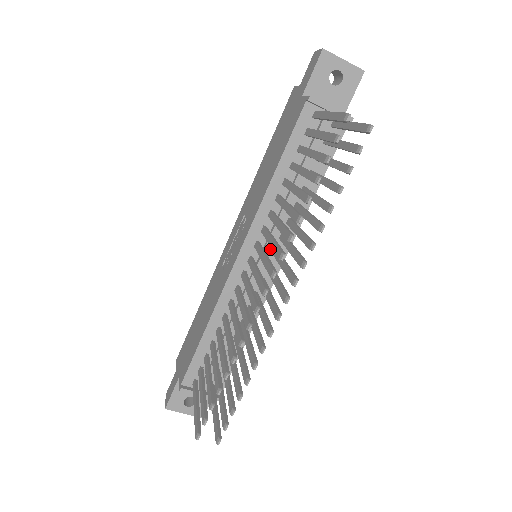
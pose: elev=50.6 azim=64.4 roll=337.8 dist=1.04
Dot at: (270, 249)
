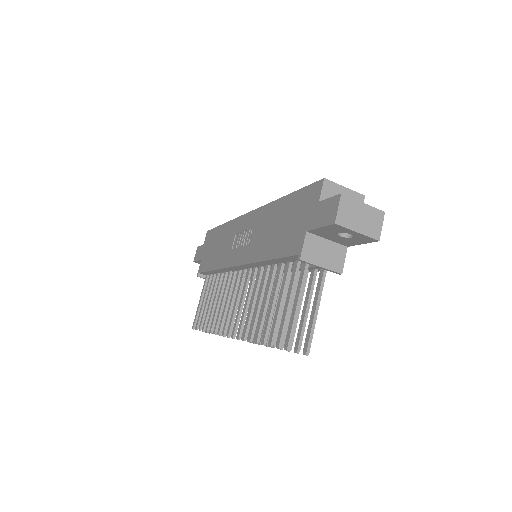
Dot at: occluded
